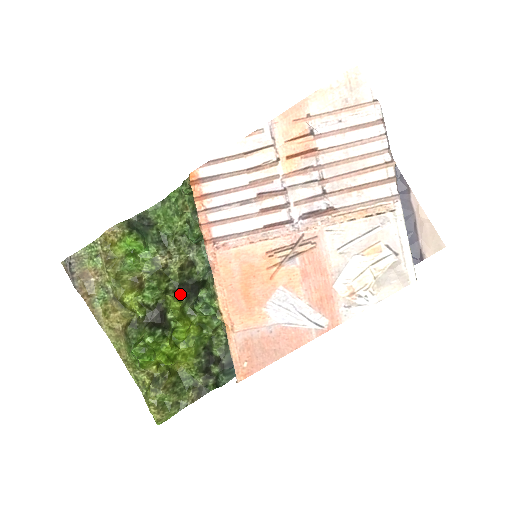
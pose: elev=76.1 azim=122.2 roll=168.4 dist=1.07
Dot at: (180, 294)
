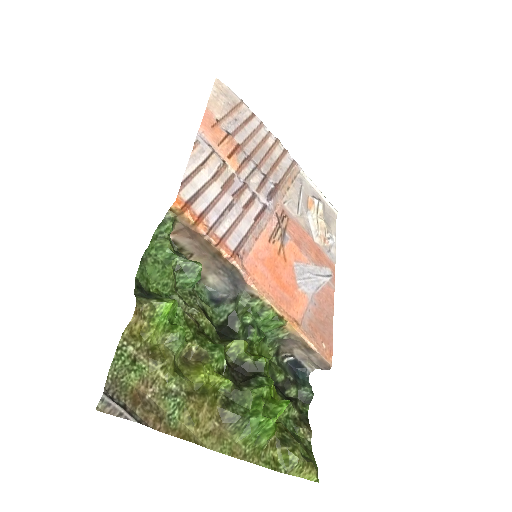
Dot at: (229, 340)
